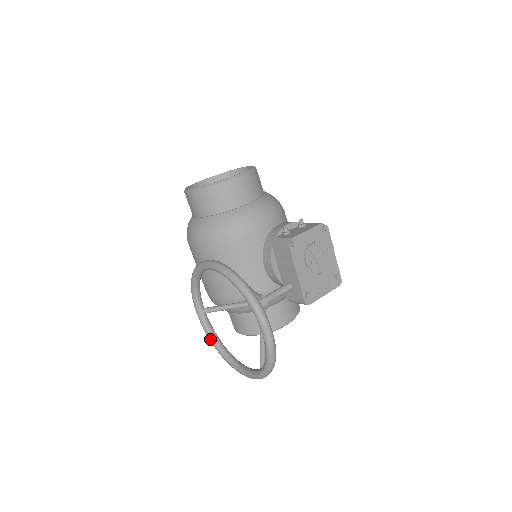
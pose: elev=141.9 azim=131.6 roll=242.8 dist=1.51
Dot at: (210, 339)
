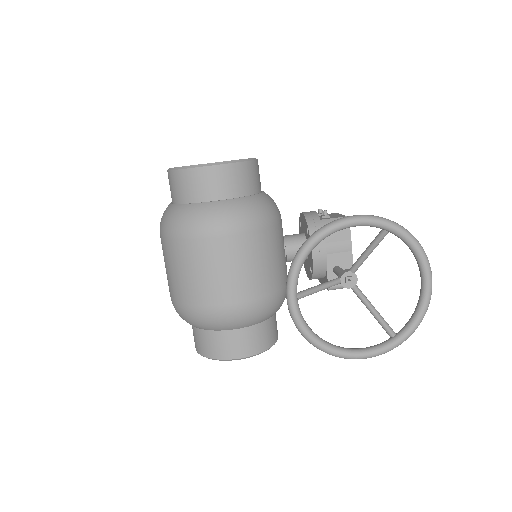
Dot at: (307, 331)
